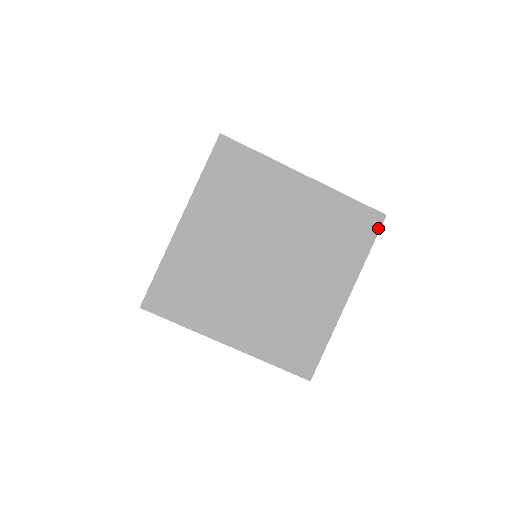
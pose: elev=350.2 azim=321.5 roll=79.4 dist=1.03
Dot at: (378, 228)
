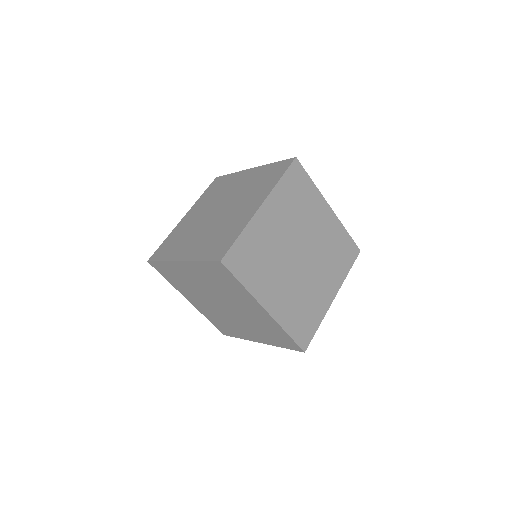
Dot at: (356, 257)
